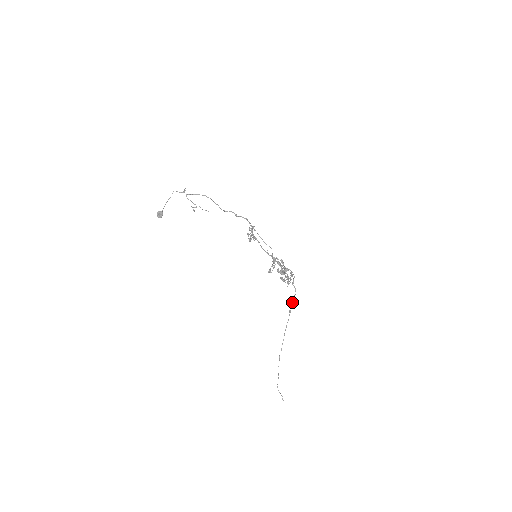
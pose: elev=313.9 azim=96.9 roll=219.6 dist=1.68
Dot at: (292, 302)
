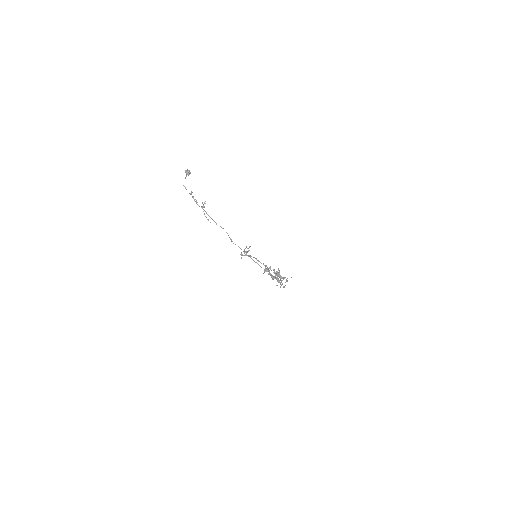
Dot at: (285, 285)
